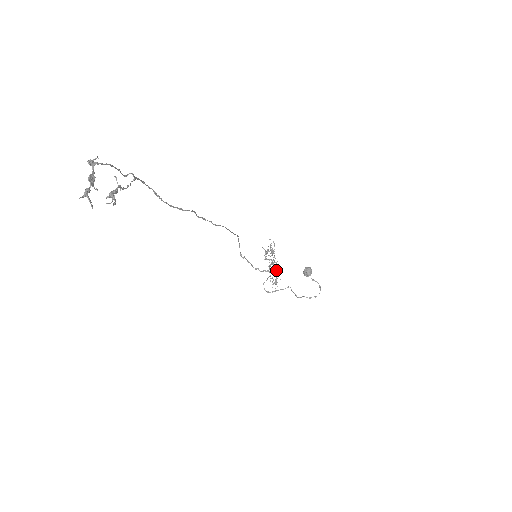
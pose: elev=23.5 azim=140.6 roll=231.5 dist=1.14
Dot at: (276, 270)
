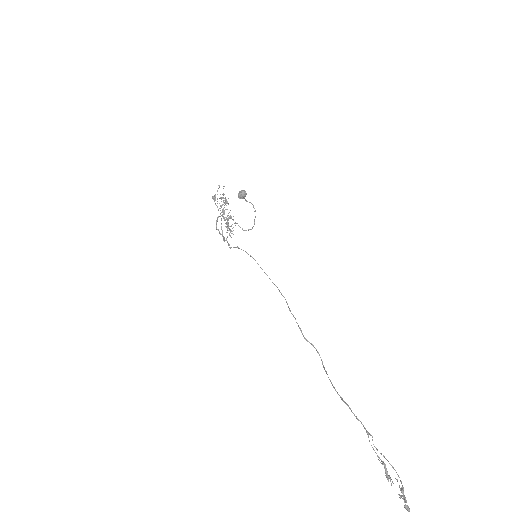
Dot at: occluded
